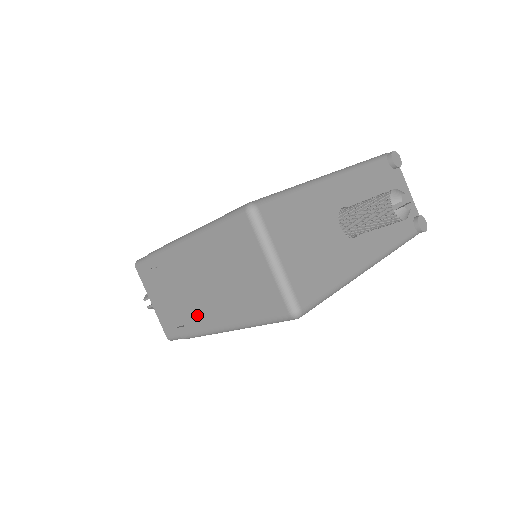
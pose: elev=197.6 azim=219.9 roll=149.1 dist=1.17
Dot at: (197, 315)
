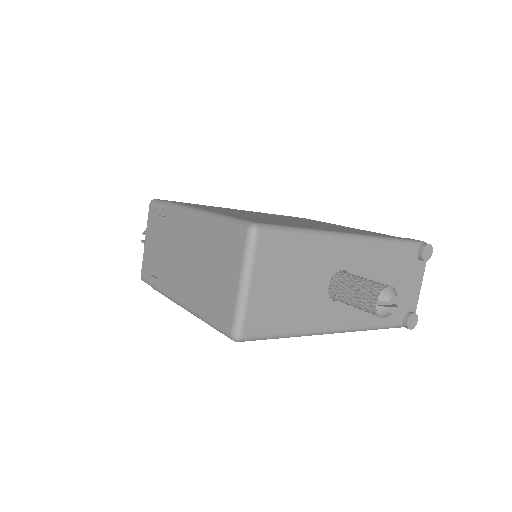
Dot at: (170, 278)
